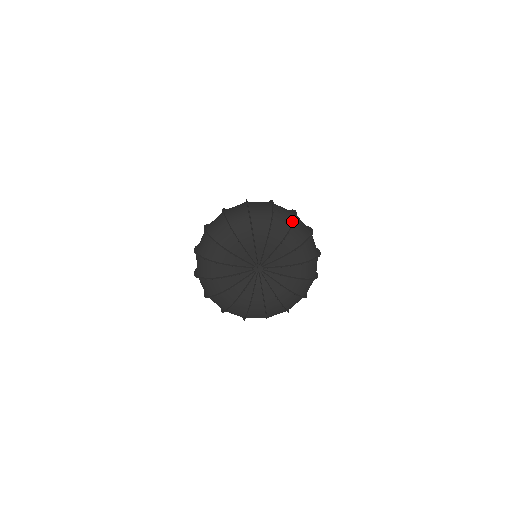
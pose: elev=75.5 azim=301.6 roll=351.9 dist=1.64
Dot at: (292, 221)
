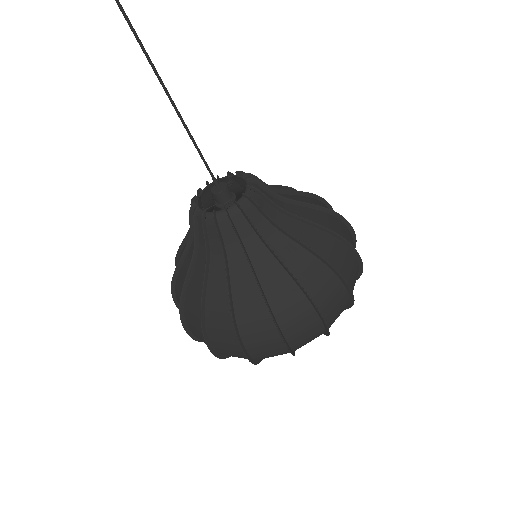
Dot at: (345, 308)
